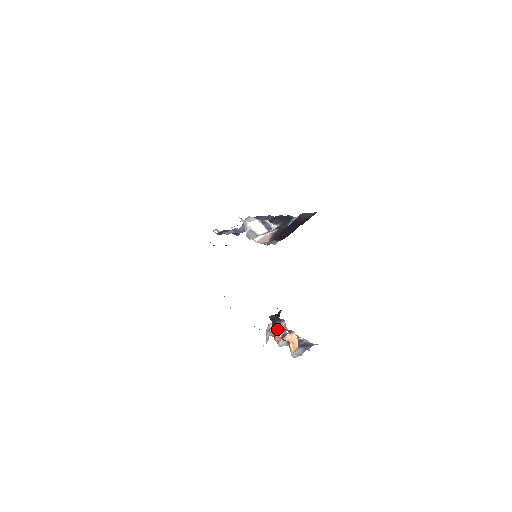
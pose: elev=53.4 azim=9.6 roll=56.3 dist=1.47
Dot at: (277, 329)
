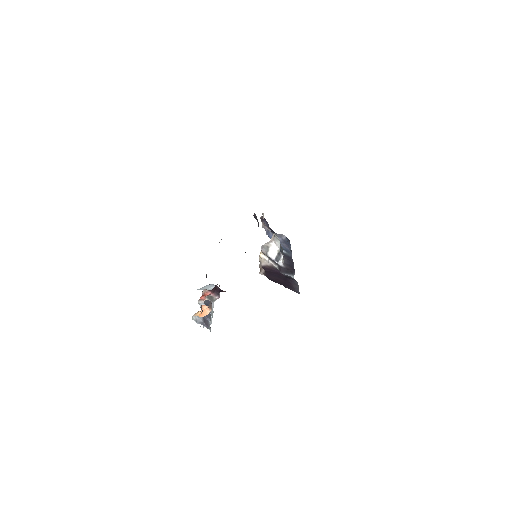
Dot at: (210, 295)
